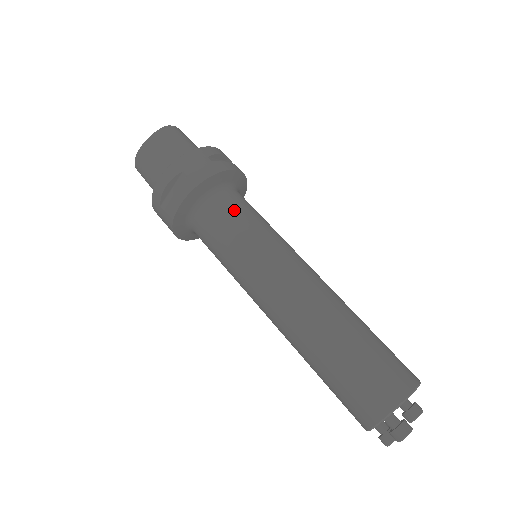
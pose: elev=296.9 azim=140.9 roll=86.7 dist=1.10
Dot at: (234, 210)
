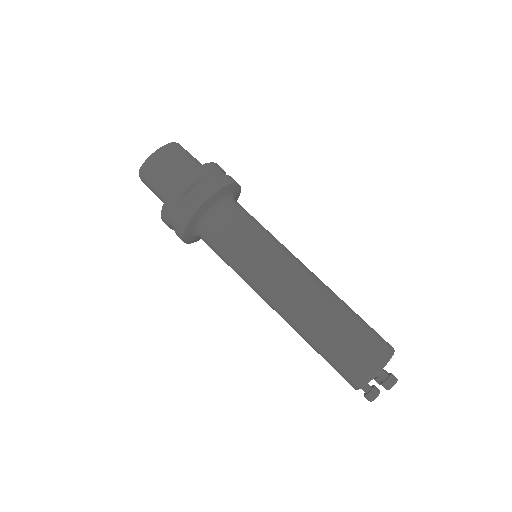
Dot at: (244, 215)
